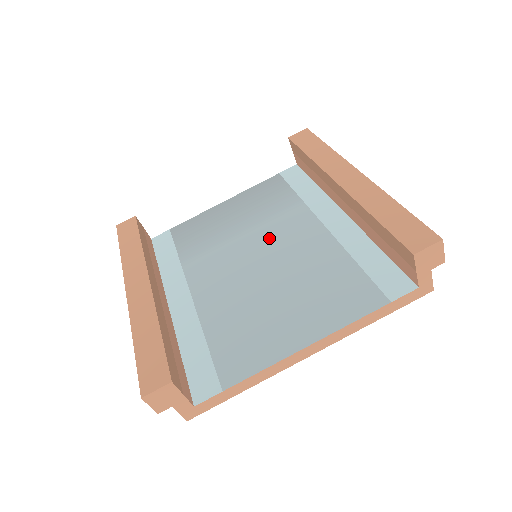
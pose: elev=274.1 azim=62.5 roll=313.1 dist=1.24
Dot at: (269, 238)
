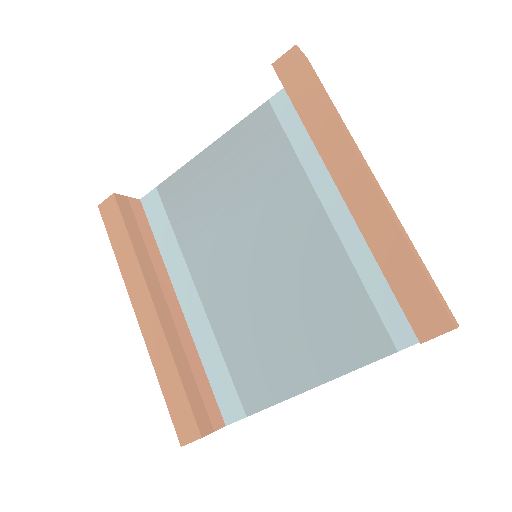
Dot at: (267, 226)
